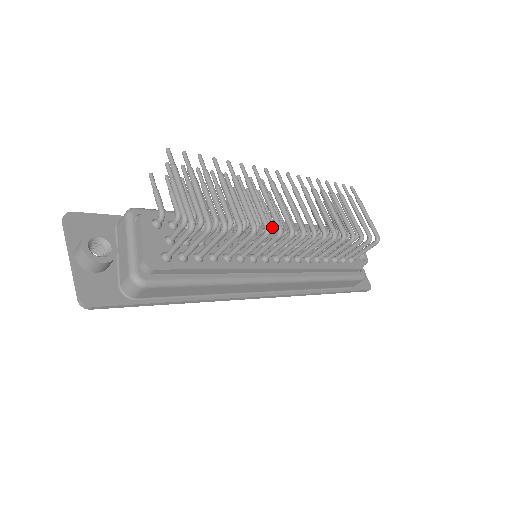
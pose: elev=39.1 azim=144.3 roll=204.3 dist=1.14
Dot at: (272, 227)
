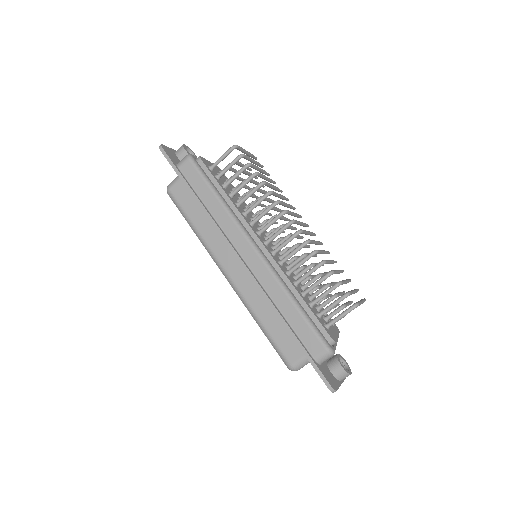
Dot at: occluded
